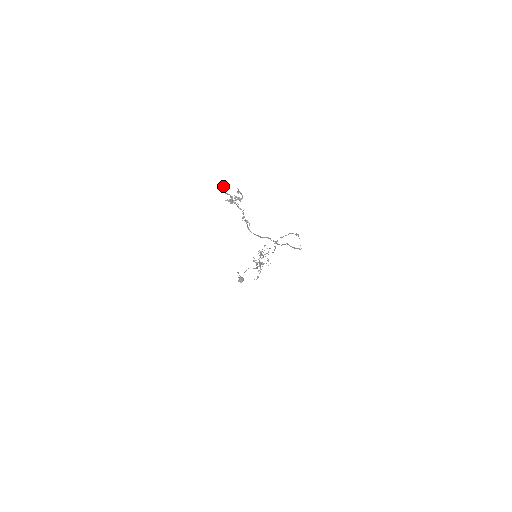
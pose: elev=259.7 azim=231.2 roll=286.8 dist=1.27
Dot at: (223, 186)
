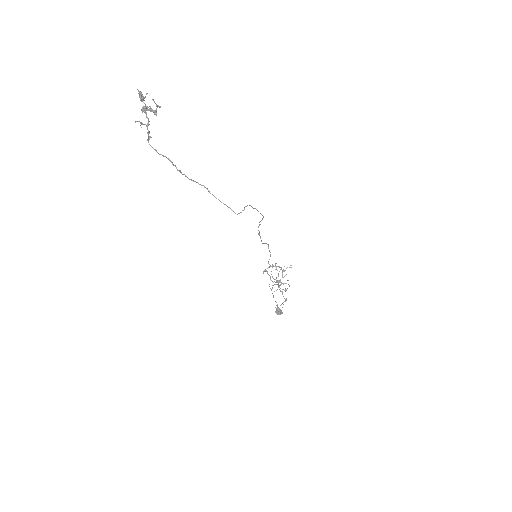
Dot at: (140, 93)
